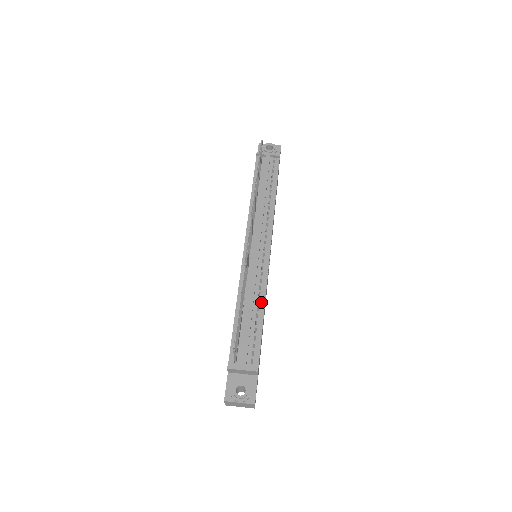
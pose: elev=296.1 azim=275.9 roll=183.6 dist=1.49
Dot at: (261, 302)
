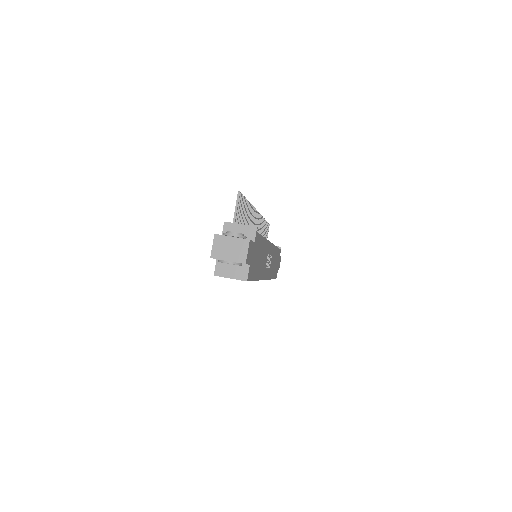
Dot at: occluded
